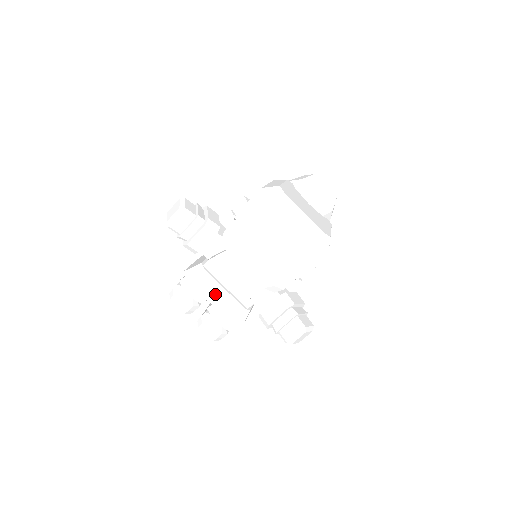
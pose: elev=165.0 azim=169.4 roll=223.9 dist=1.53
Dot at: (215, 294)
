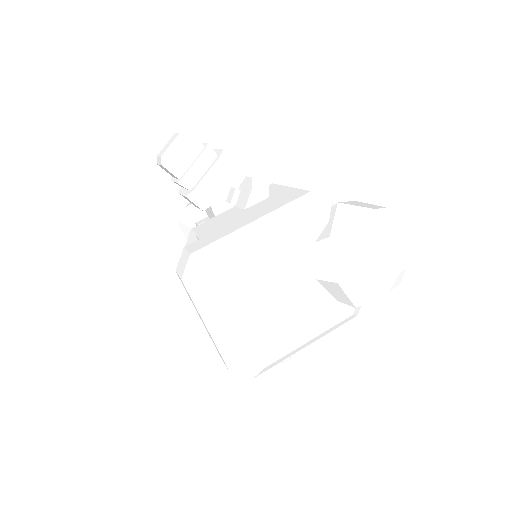
Dot at: occluded
